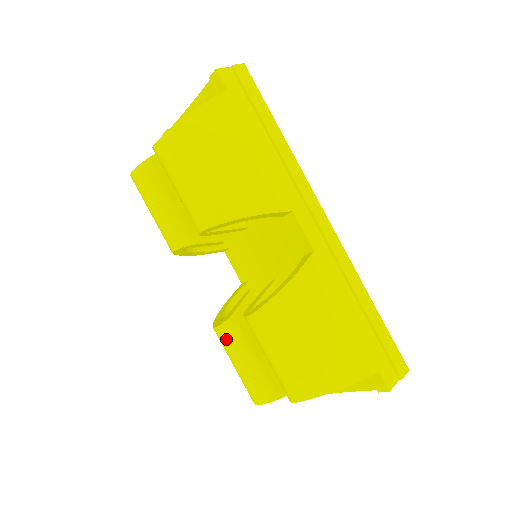
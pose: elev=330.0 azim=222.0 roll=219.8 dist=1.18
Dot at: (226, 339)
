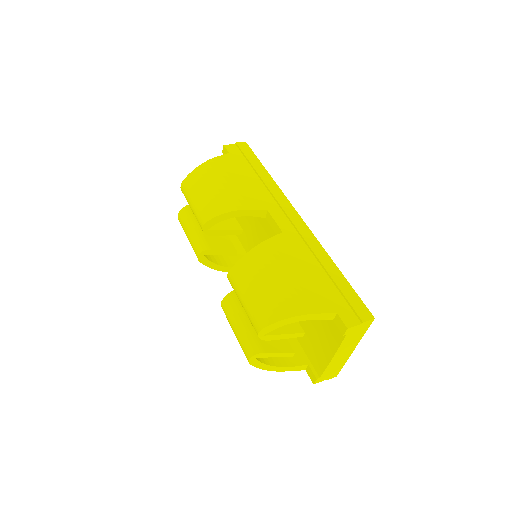
Dot at: (226, 309)
